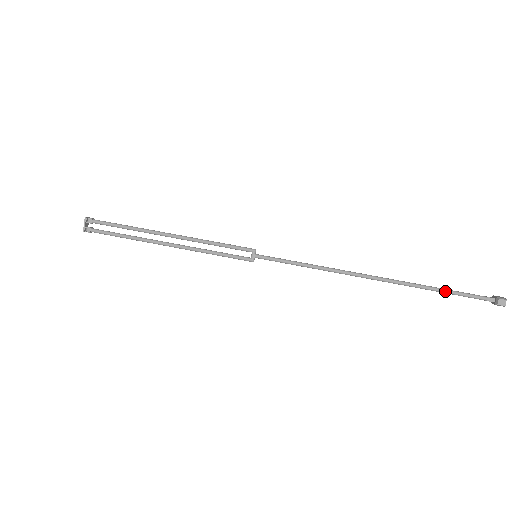
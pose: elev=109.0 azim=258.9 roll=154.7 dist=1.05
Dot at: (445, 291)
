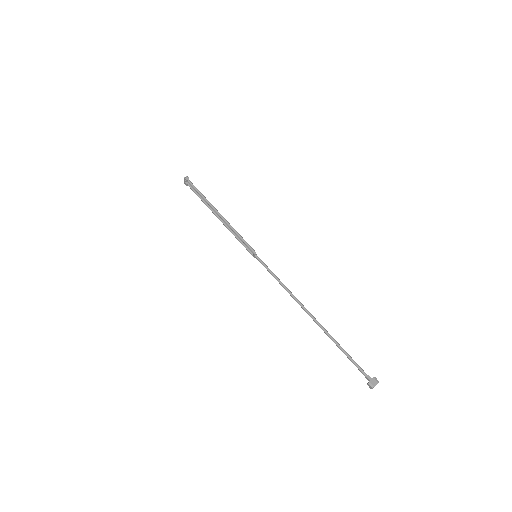
Dot at: (344, 353)
